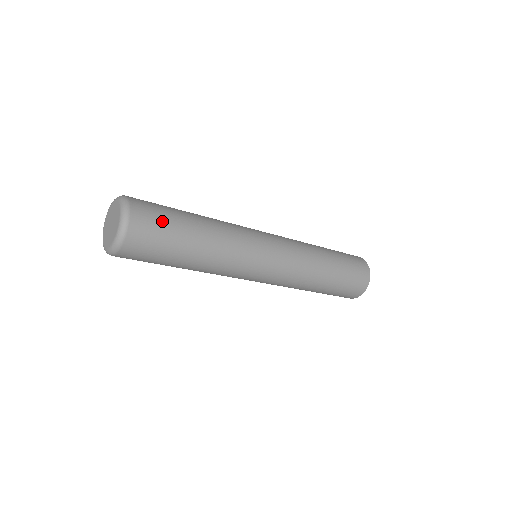
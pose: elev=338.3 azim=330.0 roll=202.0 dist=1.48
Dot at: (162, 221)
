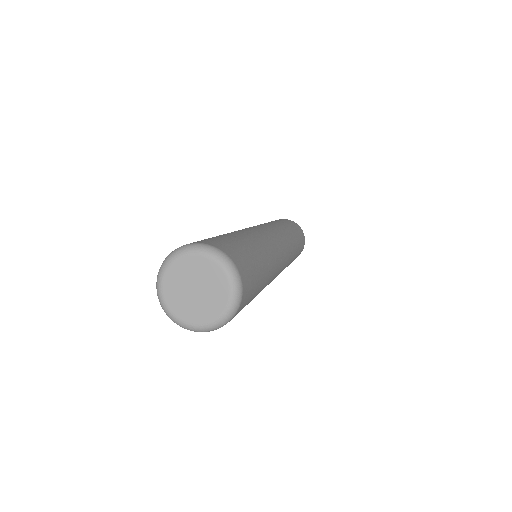
Dot at: (244, 253)
